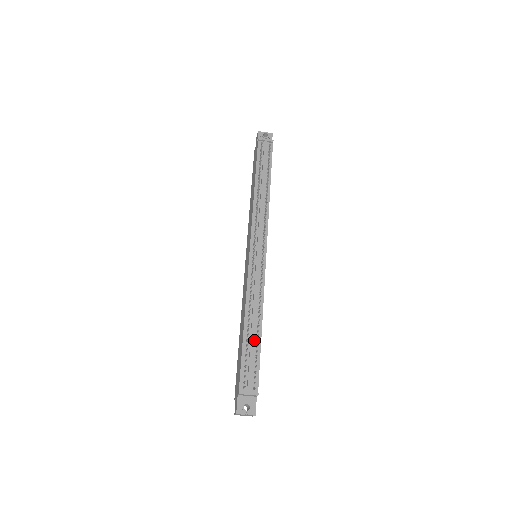
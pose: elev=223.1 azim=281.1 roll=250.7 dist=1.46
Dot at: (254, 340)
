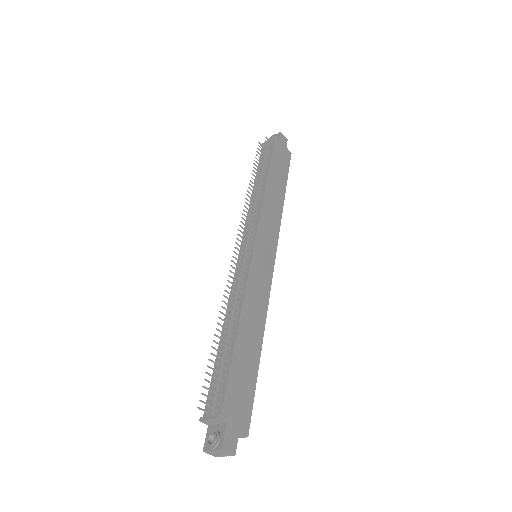
Dot at: (227, 348)
